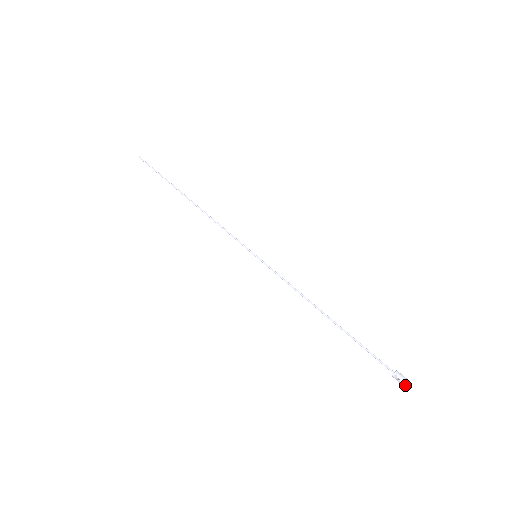
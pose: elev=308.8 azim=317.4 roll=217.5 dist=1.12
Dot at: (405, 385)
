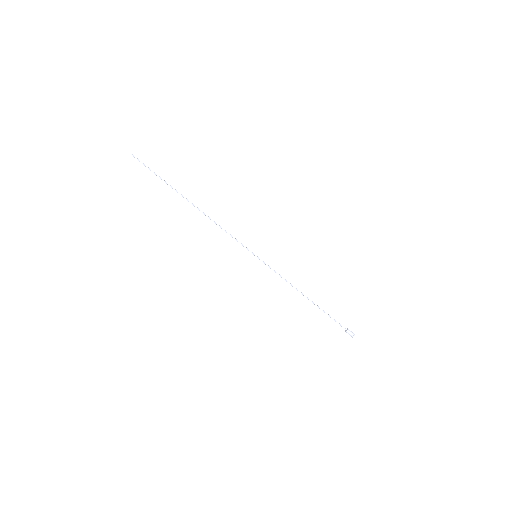
Dot at: occluded
